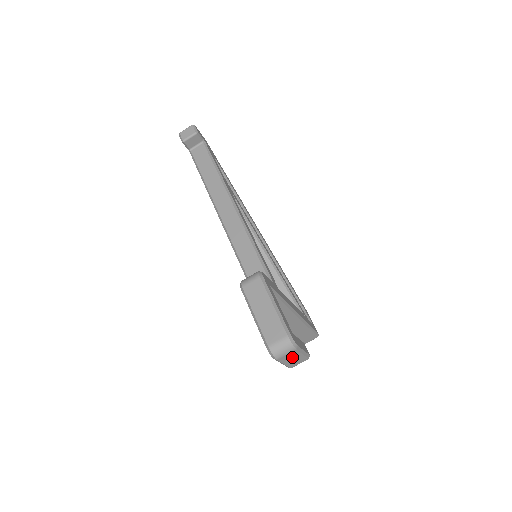
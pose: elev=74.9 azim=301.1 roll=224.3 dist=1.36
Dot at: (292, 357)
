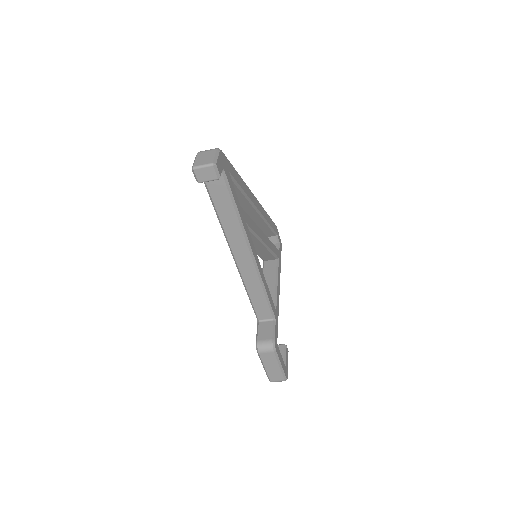
Dot at: occluded
